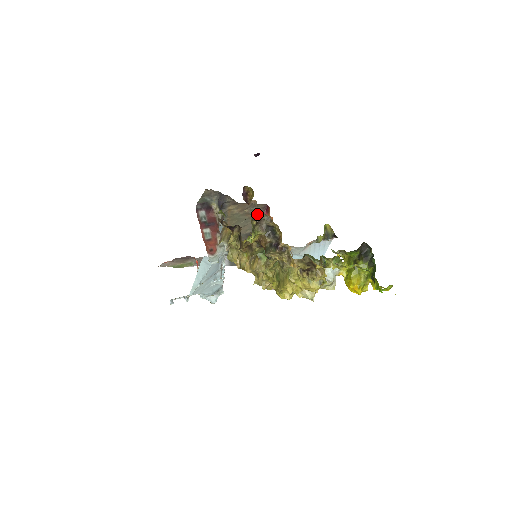
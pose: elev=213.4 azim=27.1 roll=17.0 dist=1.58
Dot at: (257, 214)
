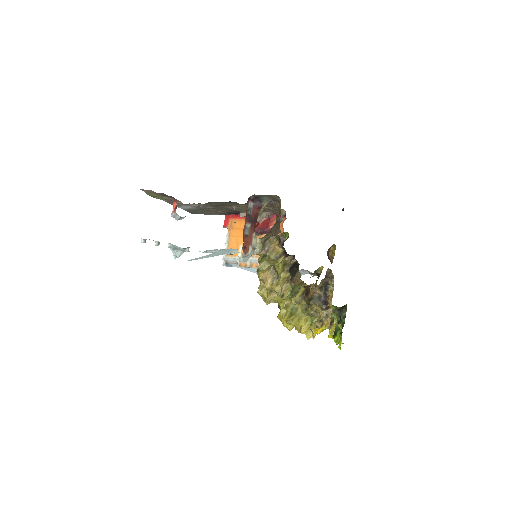
Dot at: (329, 272)
